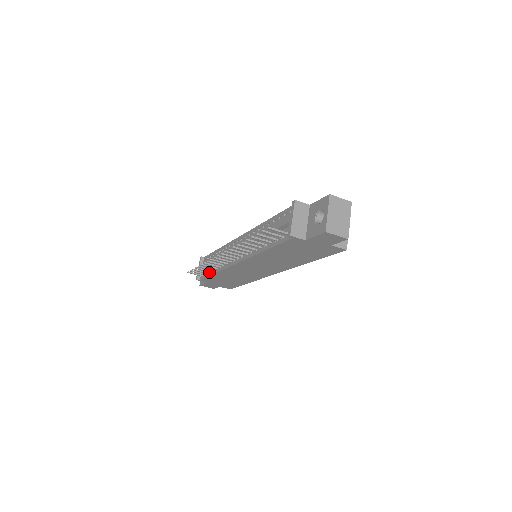
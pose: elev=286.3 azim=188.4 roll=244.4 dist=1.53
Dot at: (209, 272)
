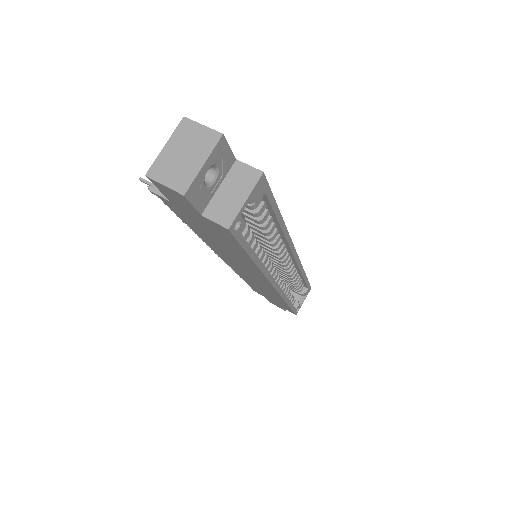
Dot at: occluded
